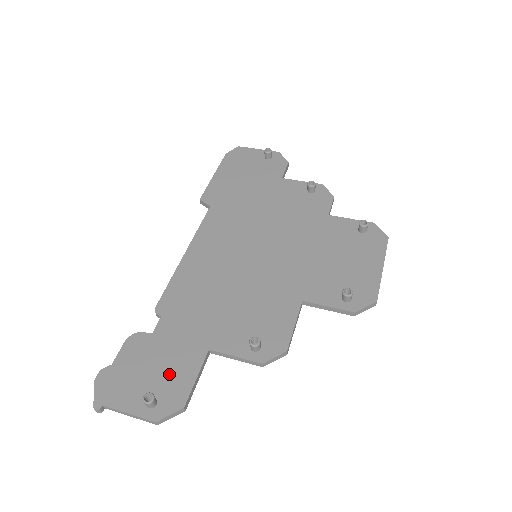
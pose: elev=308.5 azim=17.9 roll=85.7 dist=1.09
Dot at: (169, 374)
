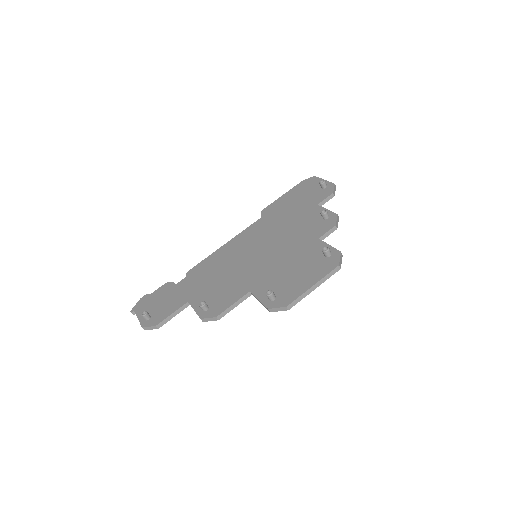
Dot at: (164, 307)
